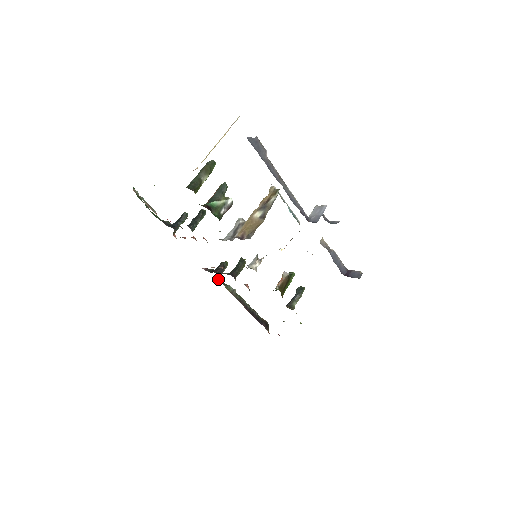
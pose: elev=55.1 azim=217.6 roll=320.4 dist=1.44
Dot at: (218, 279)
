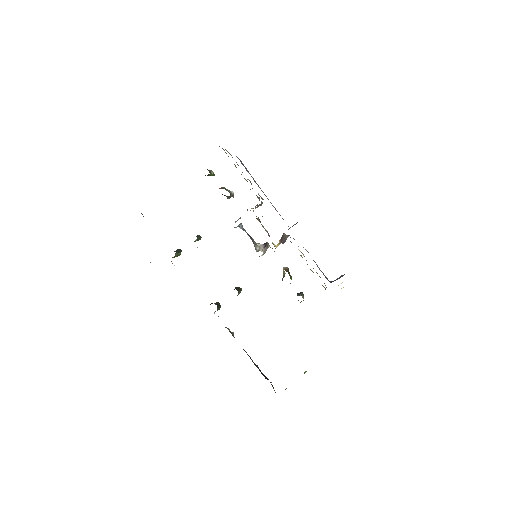
Dot at: occluded
